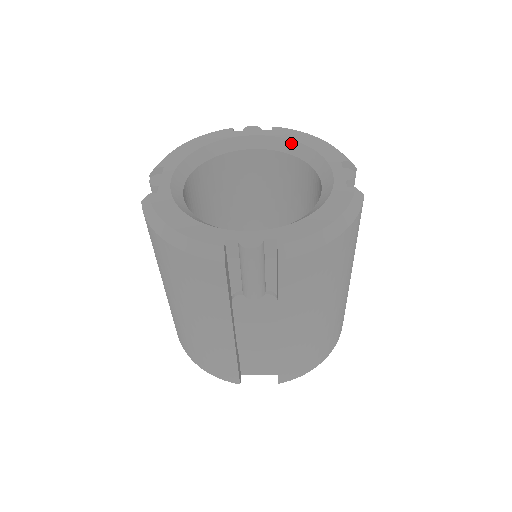
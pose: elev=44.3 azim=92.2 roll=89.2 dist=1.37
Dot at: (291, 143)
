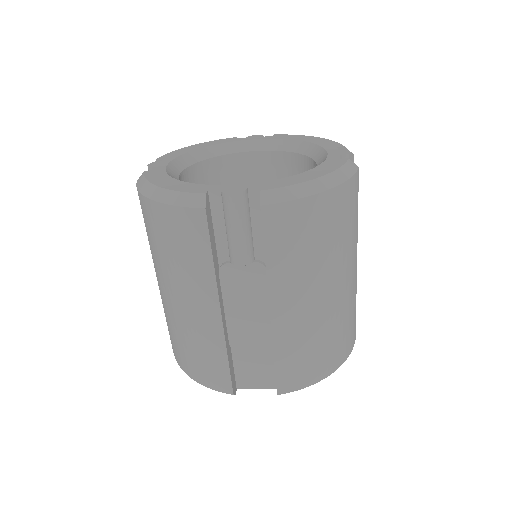
Dot at: (290, 142)
